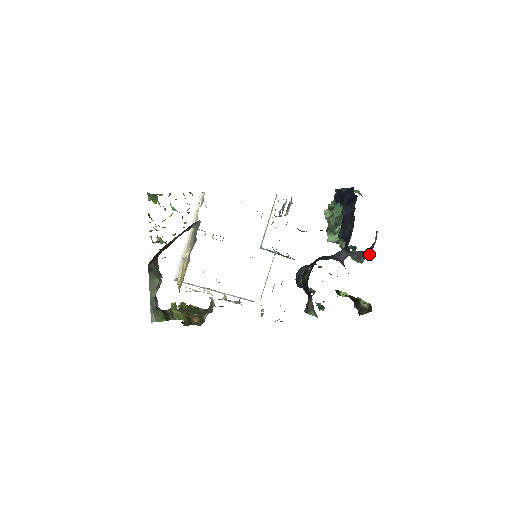
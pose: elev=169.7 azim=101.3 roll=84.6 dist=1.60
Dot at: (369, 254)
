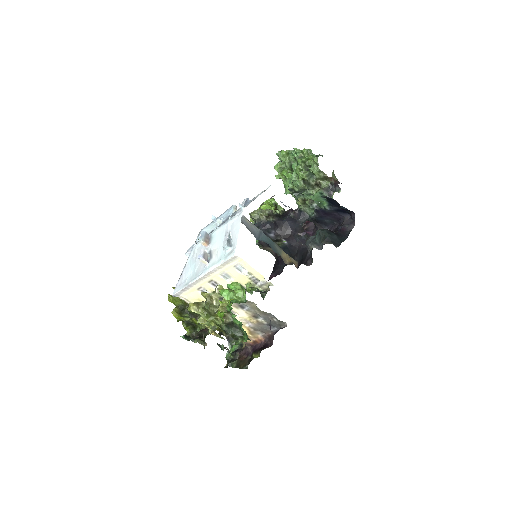
Dot at: occluded
